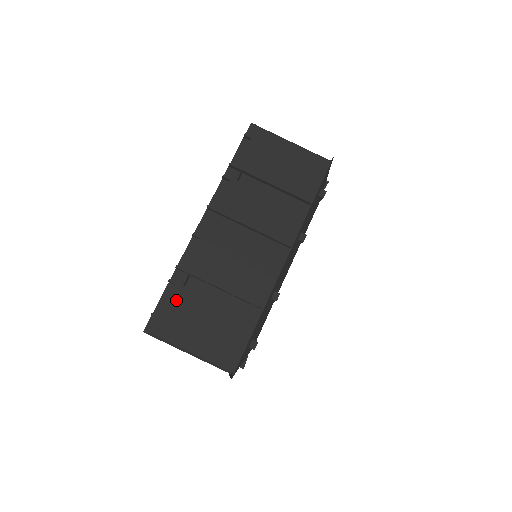
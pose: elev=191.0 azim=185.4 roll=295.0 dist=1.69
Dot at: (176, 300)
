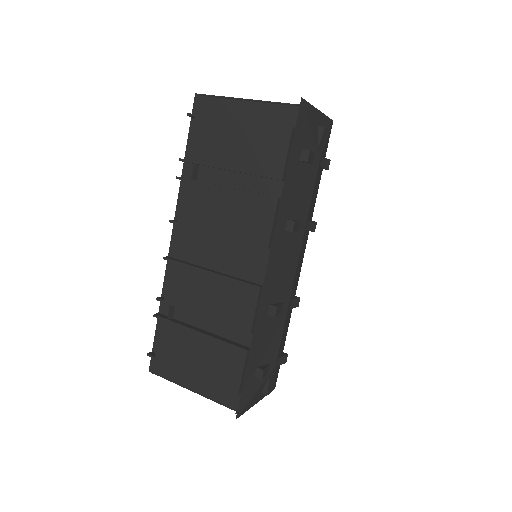
Dot at: (164, 336)
